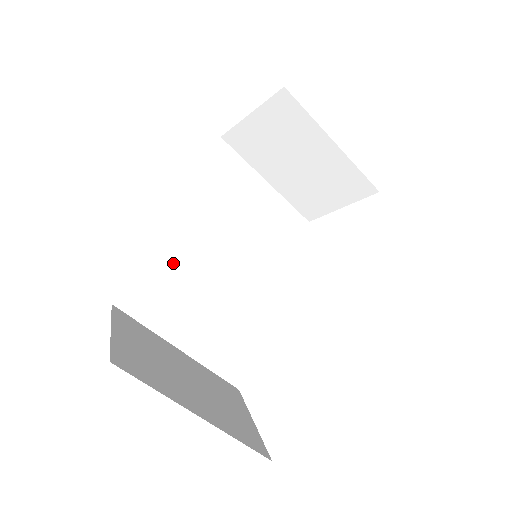
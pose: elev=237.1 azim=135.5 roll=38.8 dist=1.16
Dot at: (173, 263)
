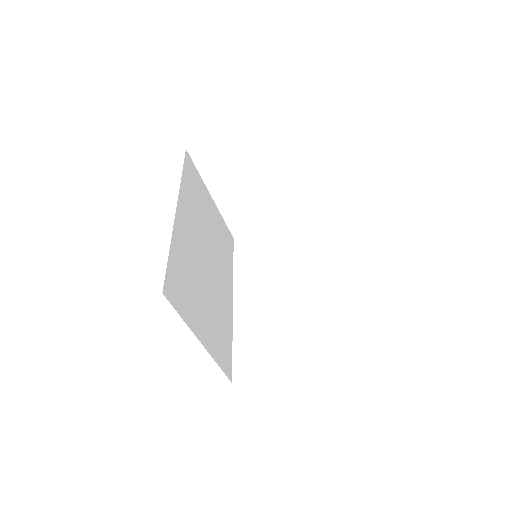
Dot at: (184, 259)
